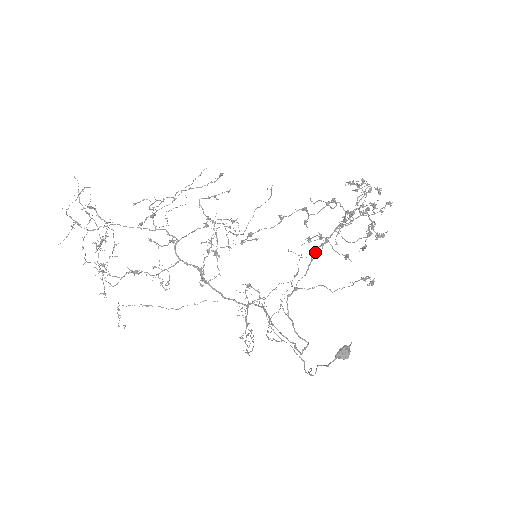
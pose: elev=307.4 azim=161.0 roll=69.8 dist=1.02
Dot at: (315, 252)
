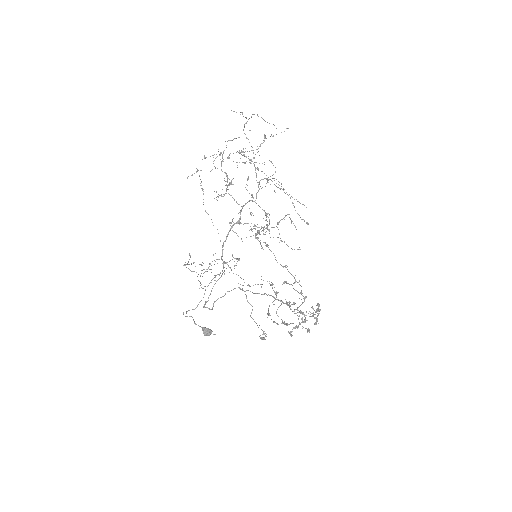
Dot at: (269, 295)
